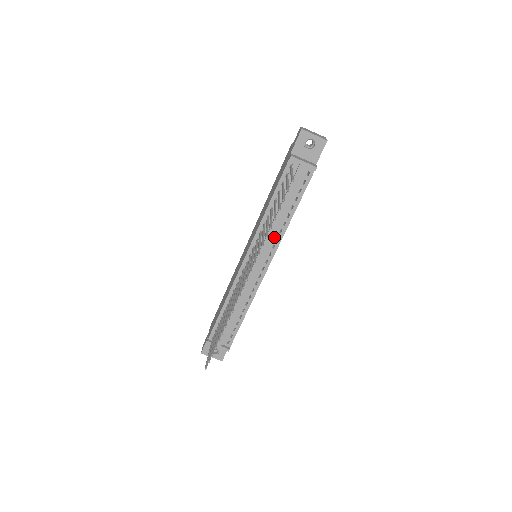
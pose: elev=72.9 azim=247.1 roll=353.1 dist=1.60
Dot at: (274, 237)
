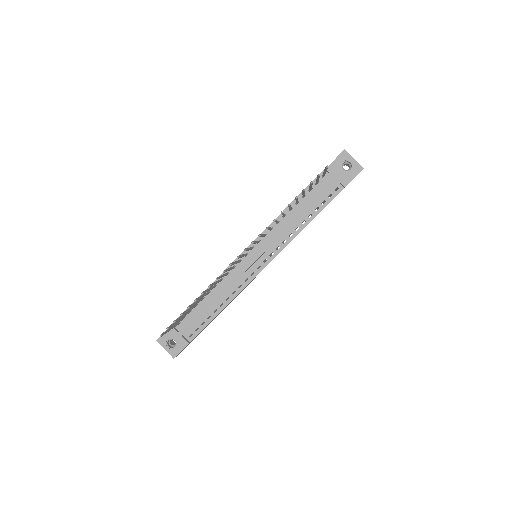
Dot at: (282, 238)
